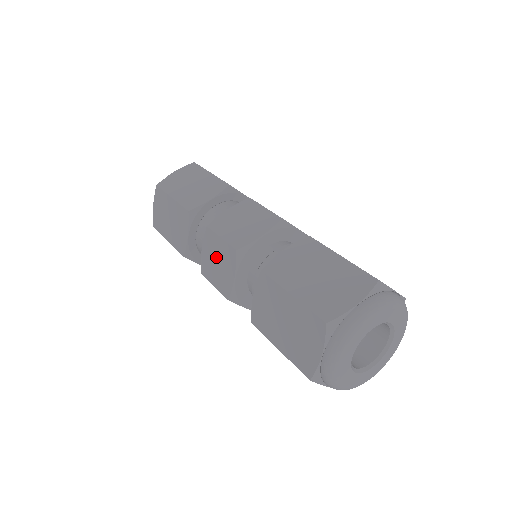
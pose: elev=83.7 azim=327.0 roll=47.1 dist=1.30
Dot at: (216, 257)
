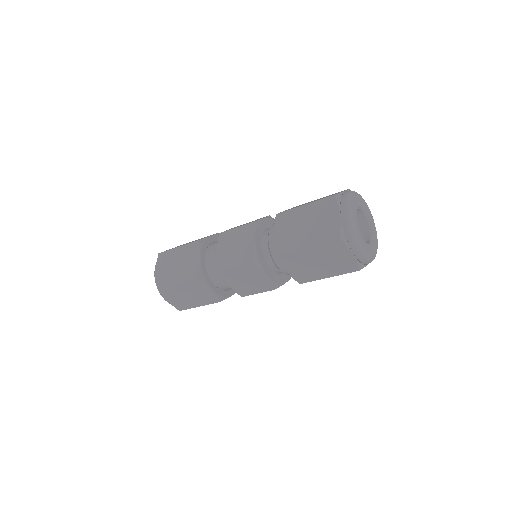
Dot at: (233, 244)
